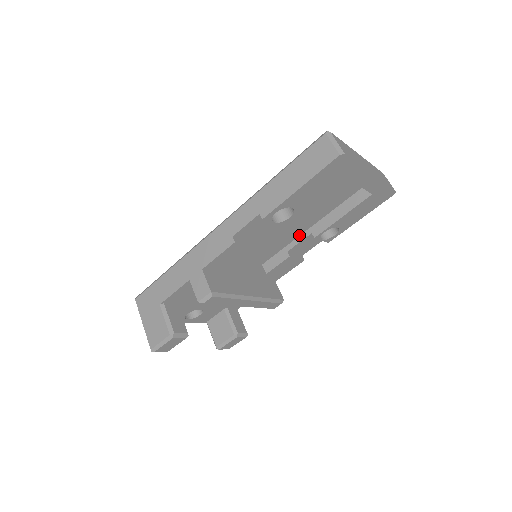
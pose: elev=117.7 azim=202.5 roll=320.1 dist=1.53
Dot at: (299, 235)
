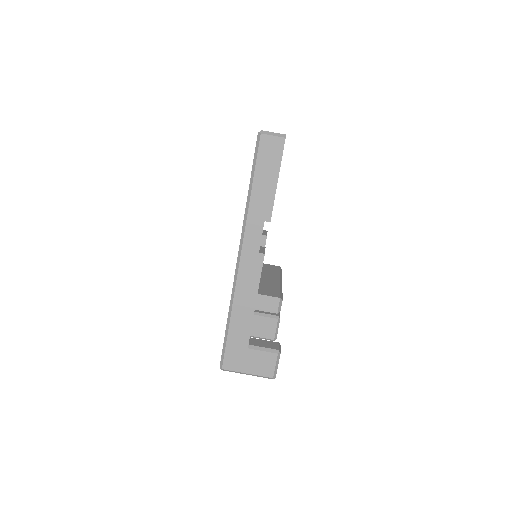
Dot at: occluded
